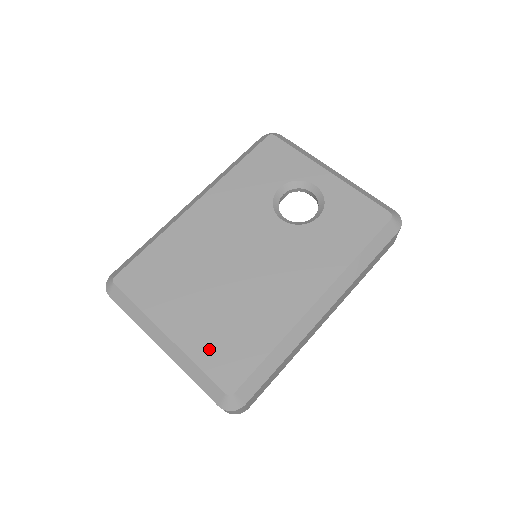
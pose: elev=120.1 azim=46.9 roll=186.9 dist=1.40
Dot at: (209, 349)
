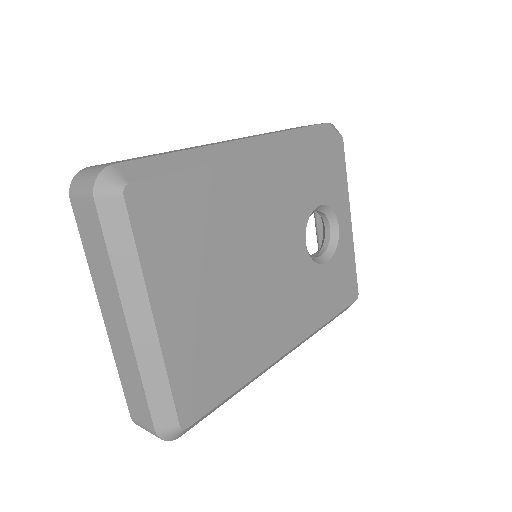
Dot at: (189, 363)
